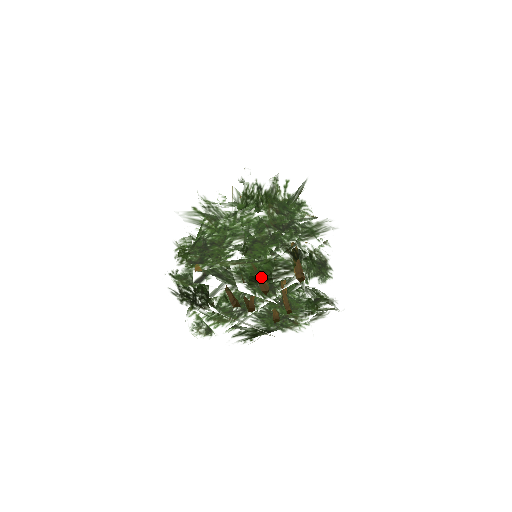
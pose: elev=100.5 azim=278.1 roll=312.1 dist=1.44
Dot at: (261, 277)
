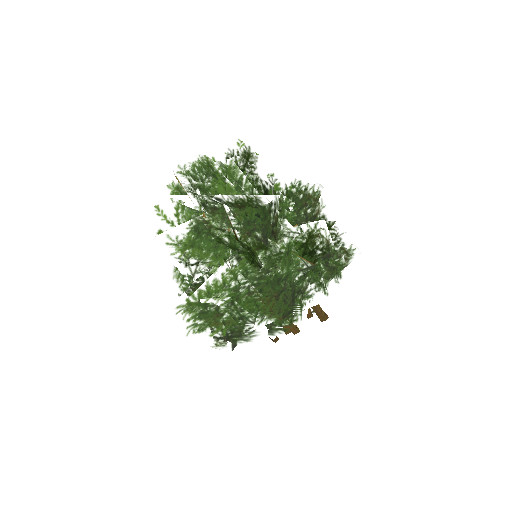
Dot at: occluded
